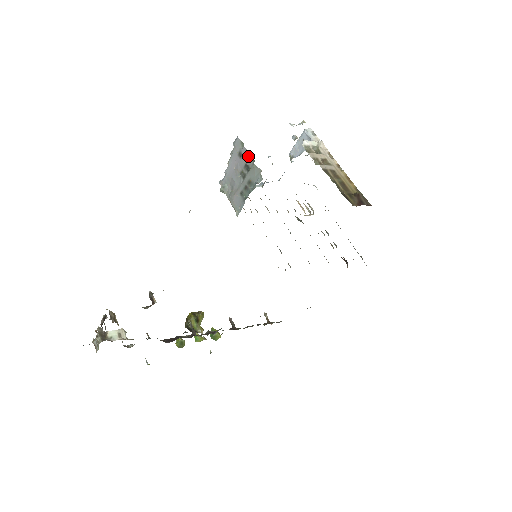
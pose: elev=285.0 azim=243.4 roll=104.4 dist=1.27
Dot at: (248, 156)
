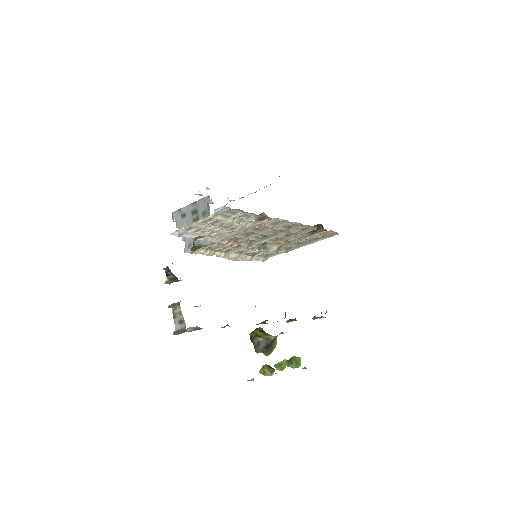
Dot at: (189, 207)
